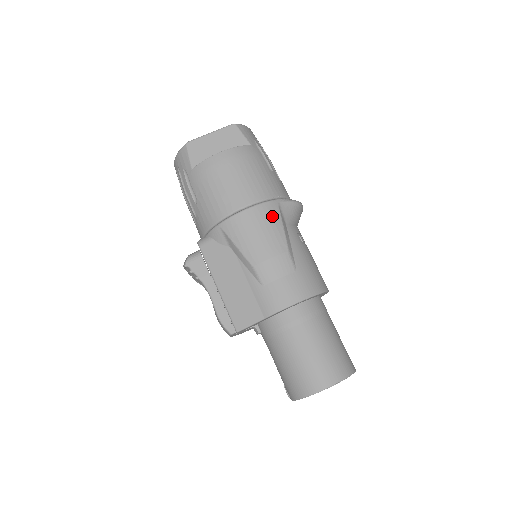
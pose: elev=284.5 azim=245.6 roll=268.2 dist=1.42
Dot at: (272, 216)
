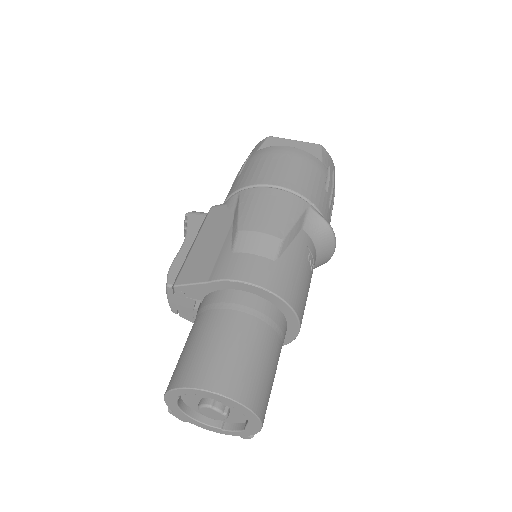
Dot at: (292, 207)
